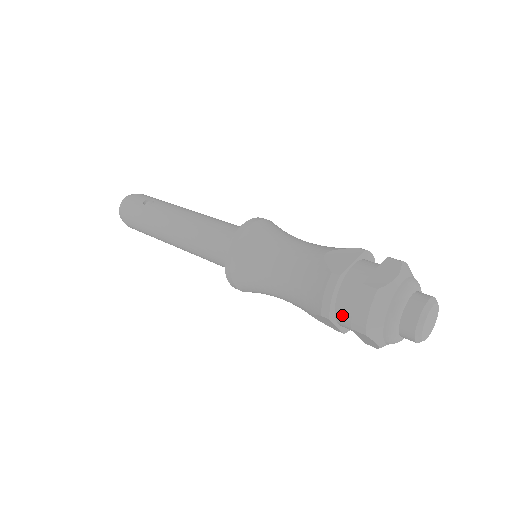
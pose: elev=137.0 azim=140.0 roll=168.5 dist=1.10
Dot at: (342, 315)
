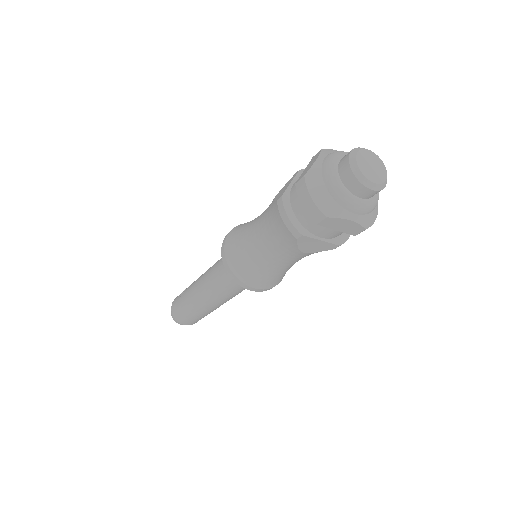
Dot at: (309, 224)
